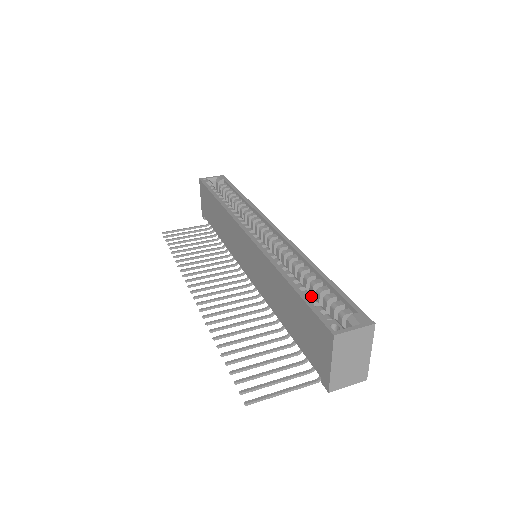
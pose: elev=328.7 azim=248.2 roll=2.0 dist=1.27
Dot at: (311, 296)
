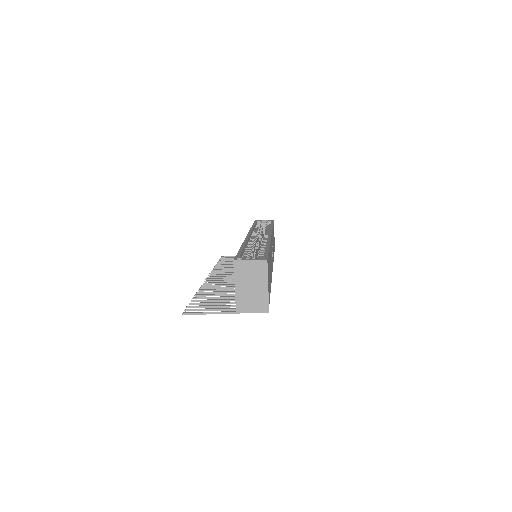
Dot at: (250, 256)
